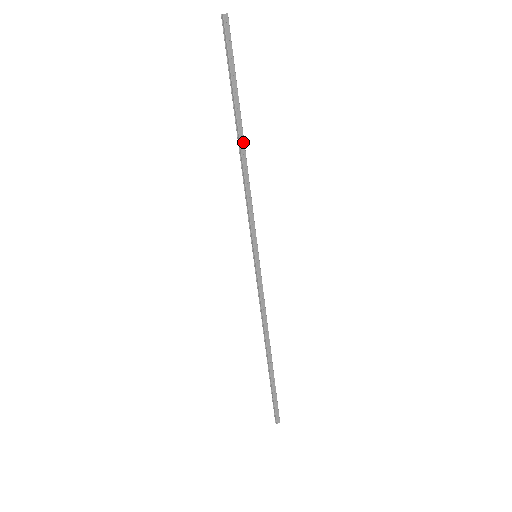
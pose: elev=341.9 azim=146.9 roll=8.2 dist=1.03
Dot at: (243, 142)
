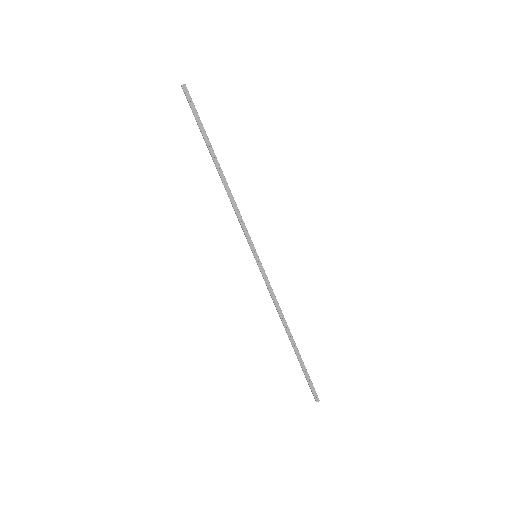
Dot at: (221, 170)
